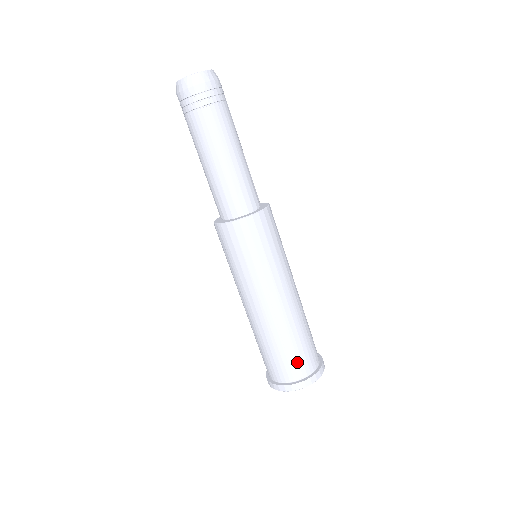
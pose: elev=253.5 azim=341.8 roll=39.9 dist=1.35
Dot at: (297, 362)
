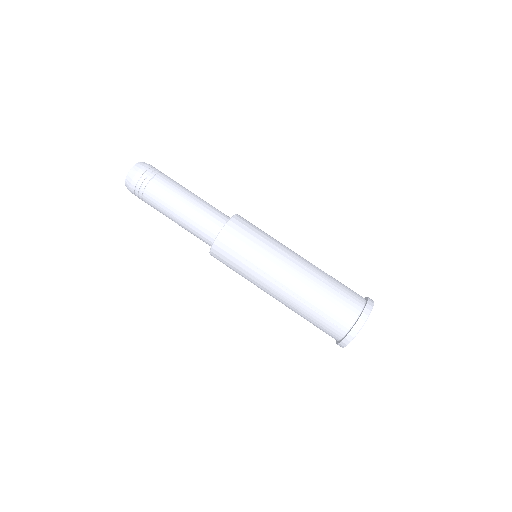
Dot at: (336, 317)
